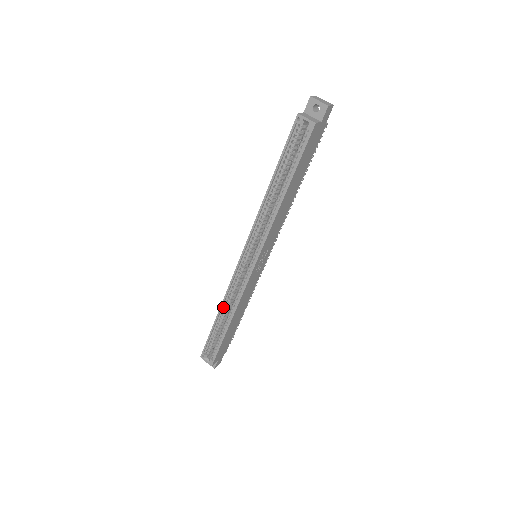
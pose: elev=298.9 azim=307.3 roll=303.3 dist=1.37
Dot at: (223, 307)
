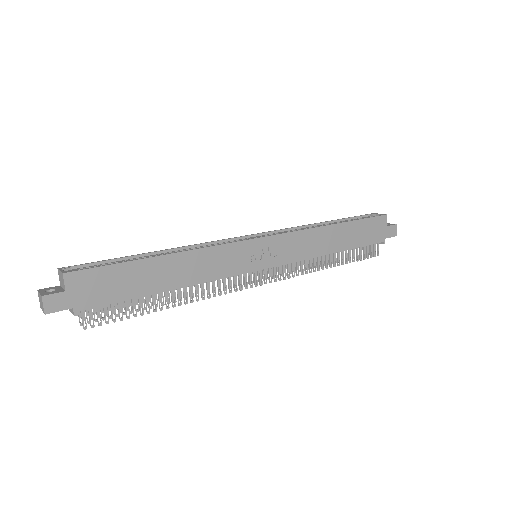
Dot at: (174, 251)
